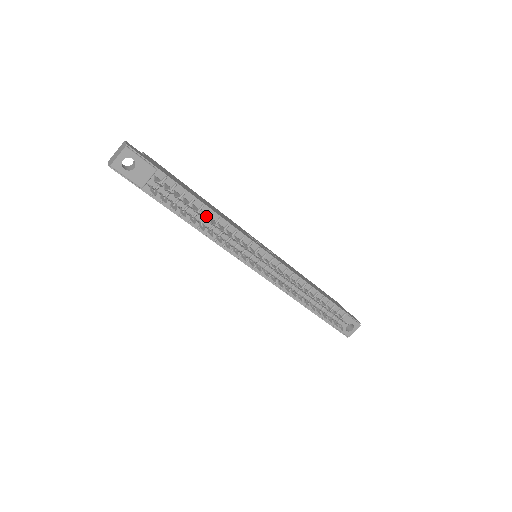
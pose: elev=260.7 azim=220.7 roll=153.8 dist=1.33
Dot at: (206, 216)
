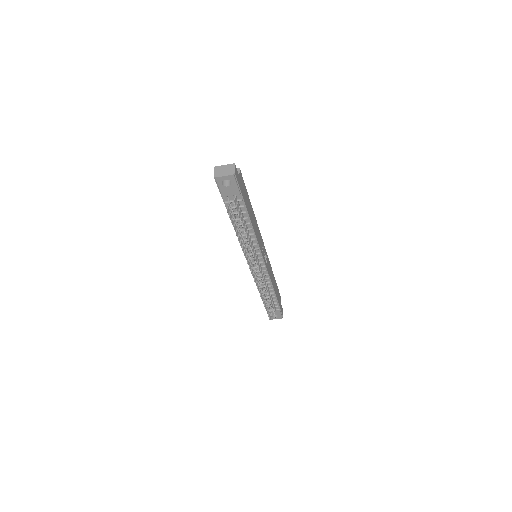
Dot at: occluded
